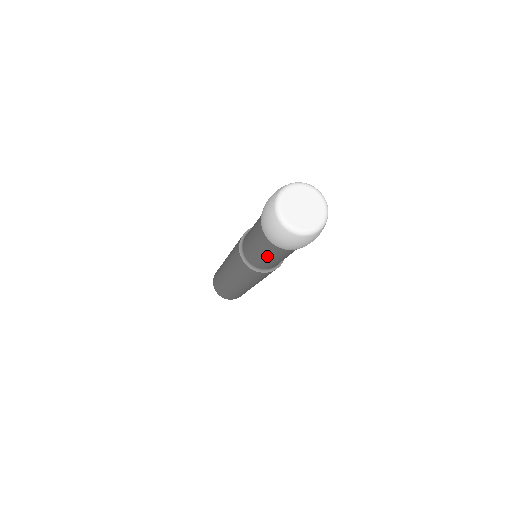
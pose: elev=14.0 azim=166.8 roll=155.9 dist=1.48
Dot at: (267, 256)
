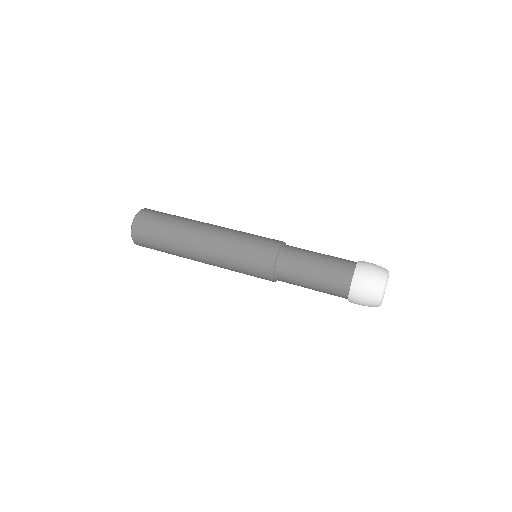
Dot at: occluded
